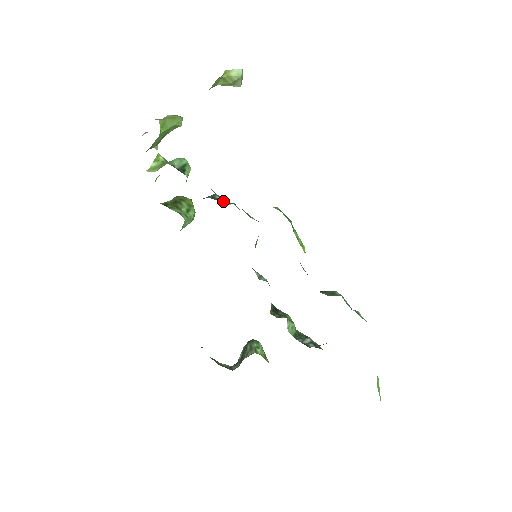
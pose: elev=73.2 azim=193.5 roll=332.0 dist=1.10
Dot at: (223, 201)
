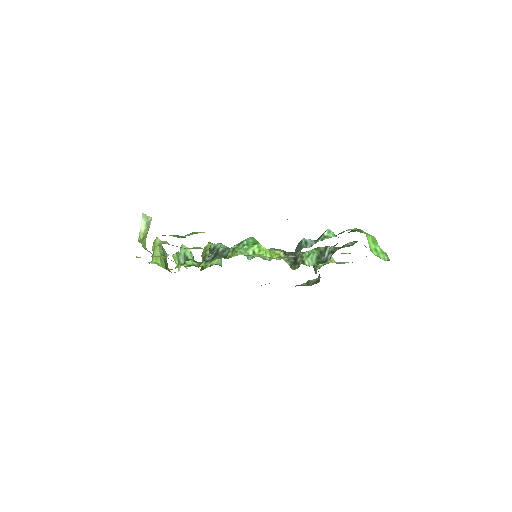
Dot at: (216, 248)
